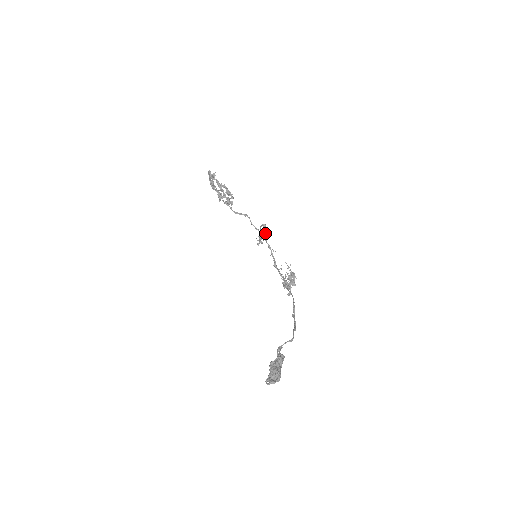
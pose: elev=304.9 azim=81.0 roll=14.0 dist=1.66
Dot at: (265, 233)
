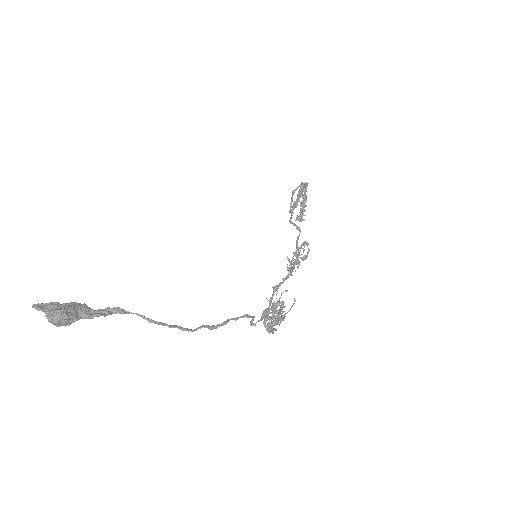
Dot at: (304, 257)
